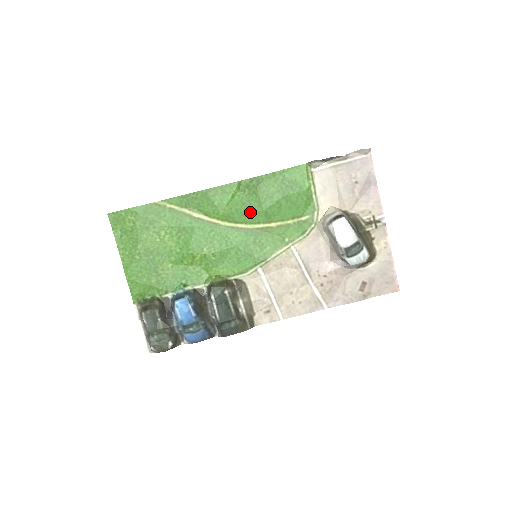
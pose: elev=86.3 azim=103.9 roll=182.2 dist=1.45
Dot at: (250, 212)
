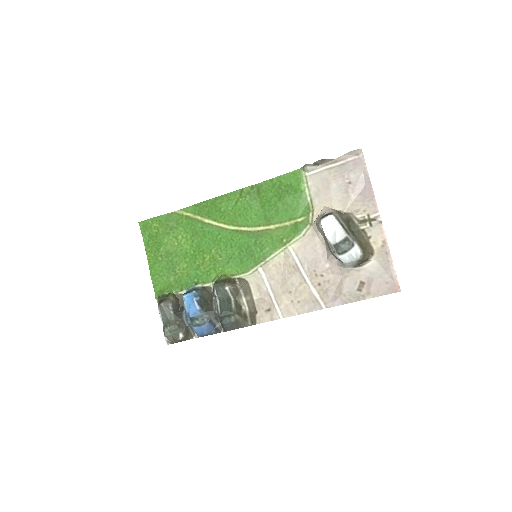
Dot at: (251, 216)
